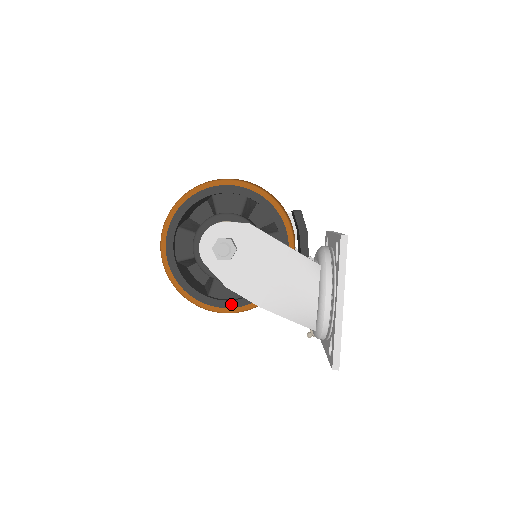
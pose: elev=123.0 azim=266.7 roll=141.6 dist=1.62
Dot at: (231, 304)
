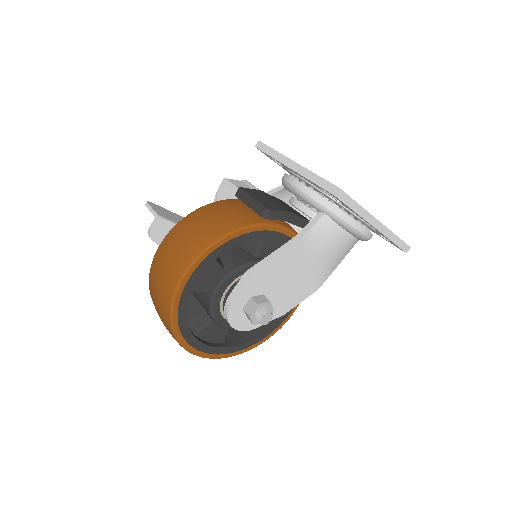
Dot at: occluded
